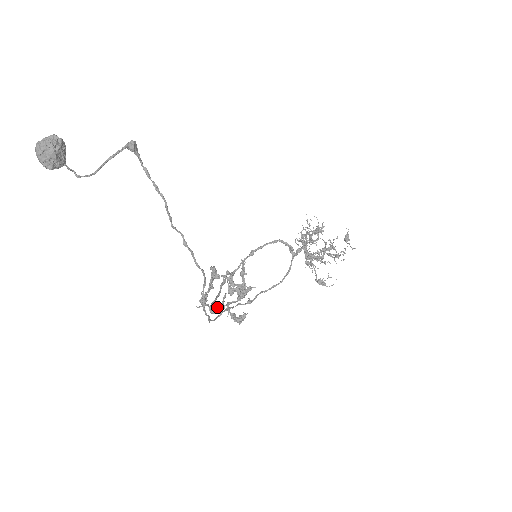
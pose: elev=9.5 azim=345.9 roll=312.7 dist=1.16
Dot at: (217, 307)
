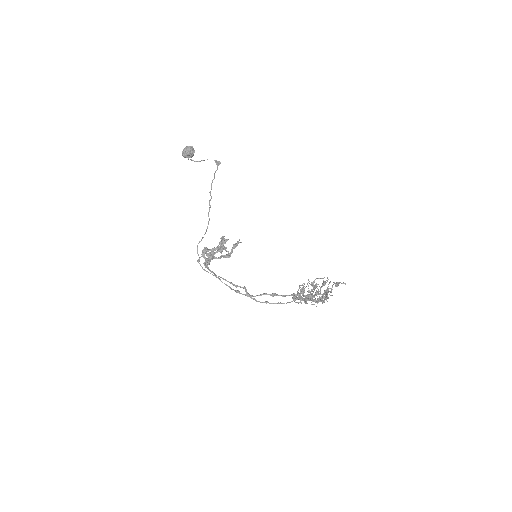
Dot at: occluded
